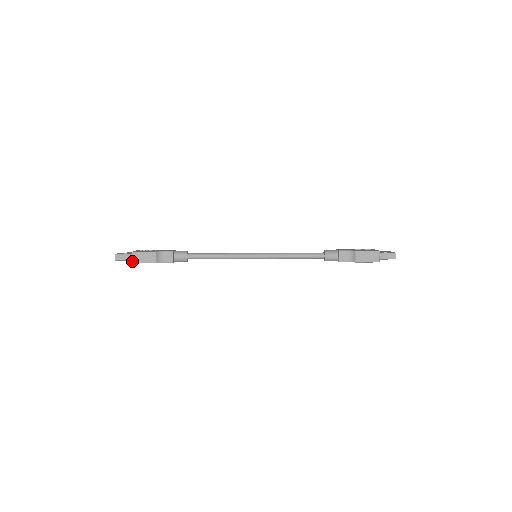
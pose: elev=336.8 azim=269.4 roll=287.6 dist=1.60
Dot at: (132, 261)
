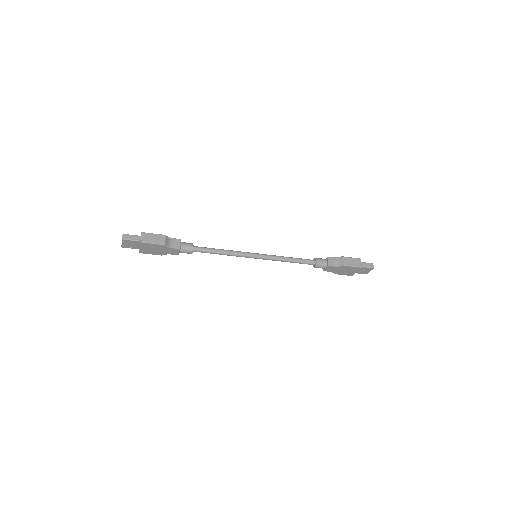
Dot at: (141, 240)
